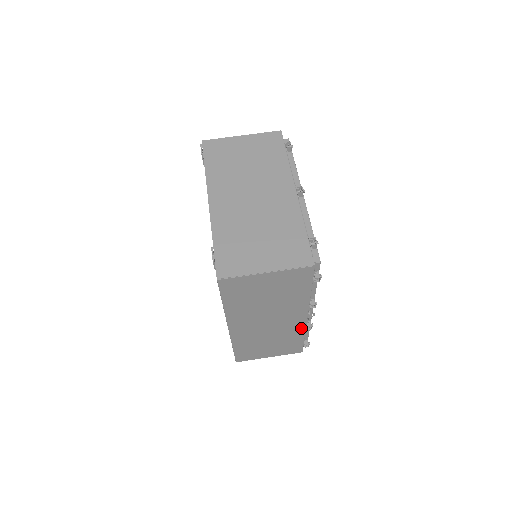
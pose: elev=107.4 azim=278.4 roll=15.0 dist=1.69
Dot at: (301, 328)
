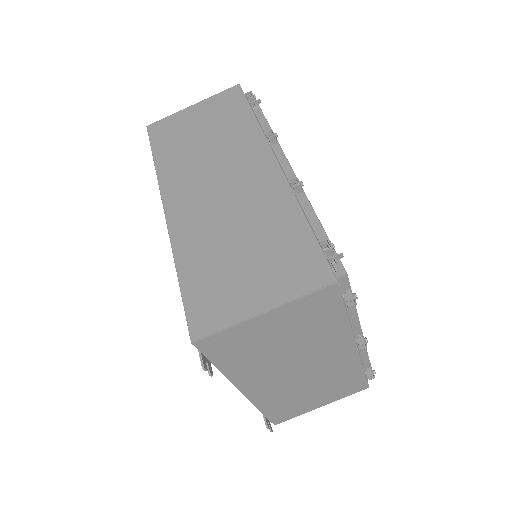
Dot at: occluded
